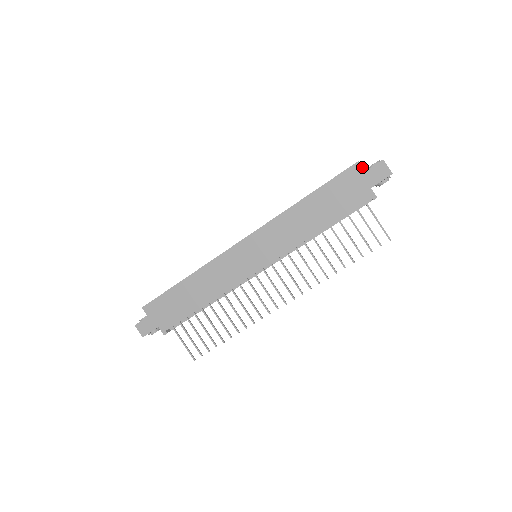
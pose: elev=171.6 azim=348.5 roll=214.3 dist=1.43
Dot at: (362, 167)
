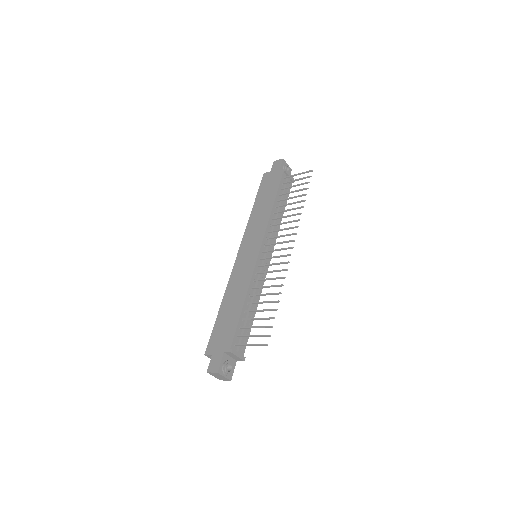
Dot at: (268, 172)
